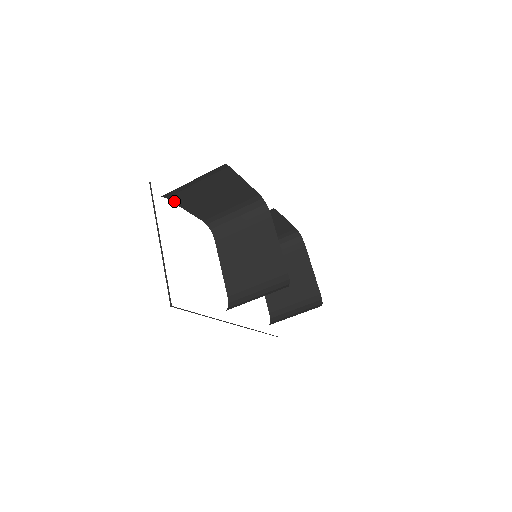
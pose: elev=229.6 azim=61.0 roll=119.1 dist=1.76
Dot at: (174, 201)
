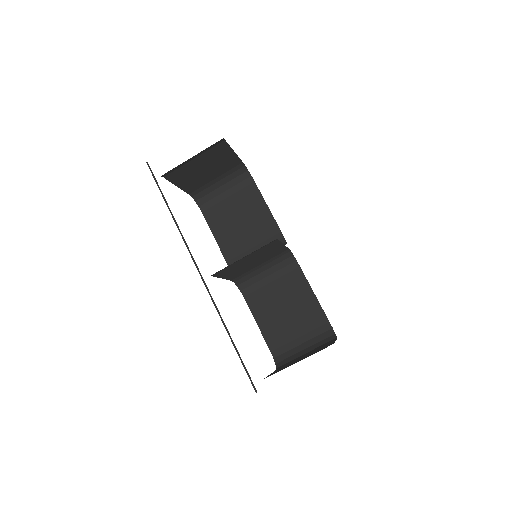
Dot at: (207, 219)
